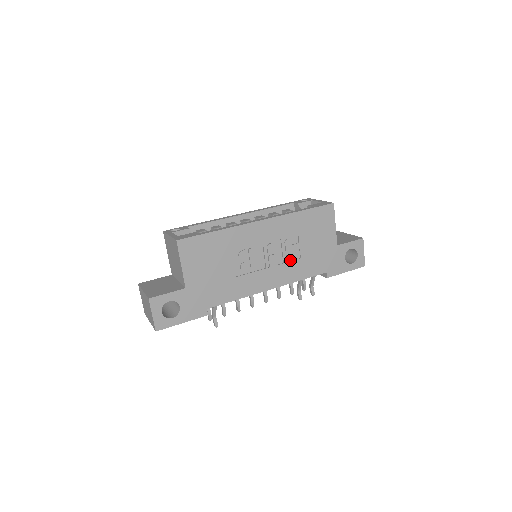
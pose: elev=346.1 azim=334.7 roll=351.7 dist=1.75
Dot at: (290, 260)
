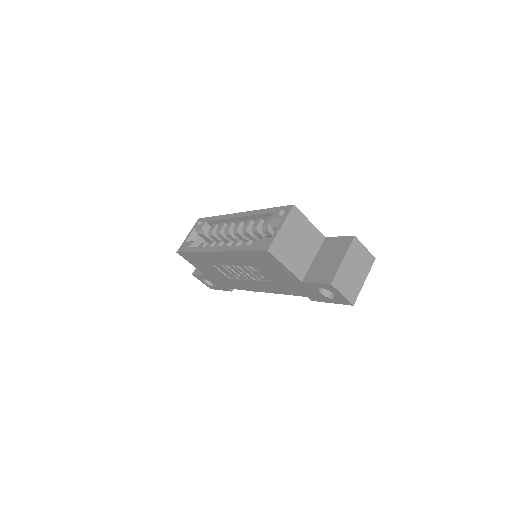
Dot at: (264, 279)
